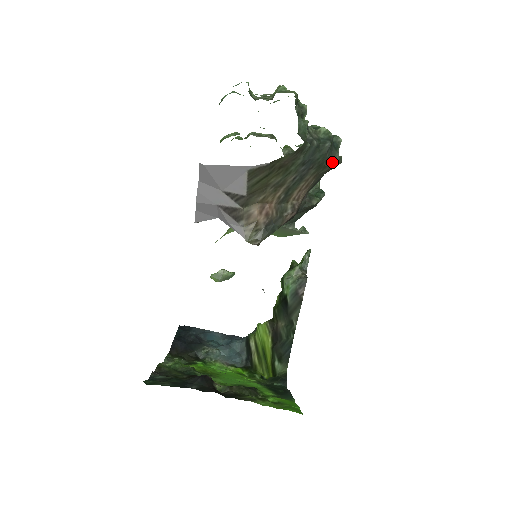
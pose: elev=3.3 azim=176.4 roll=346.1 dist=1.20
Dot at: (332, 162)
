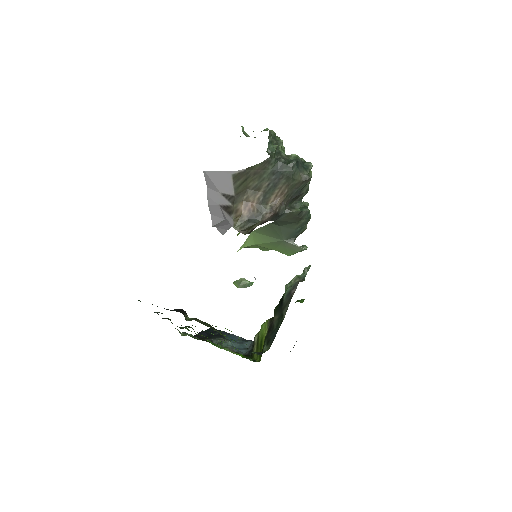
Dot at: (301, 177)
